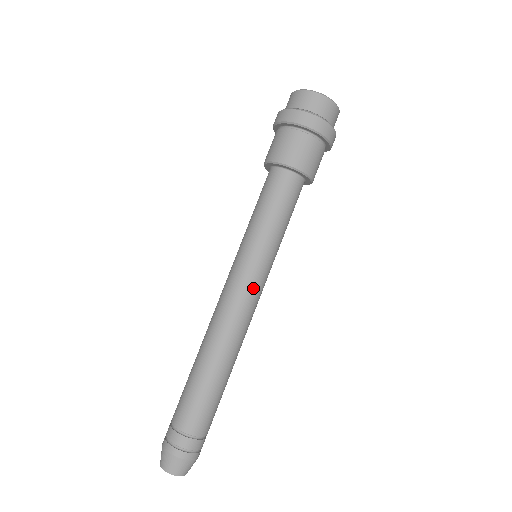
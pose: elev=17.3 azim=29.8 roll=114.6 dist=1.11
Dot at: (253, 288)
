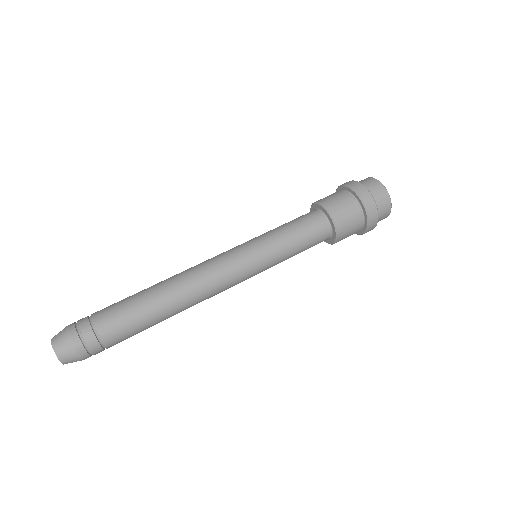
Dot at: occluded
